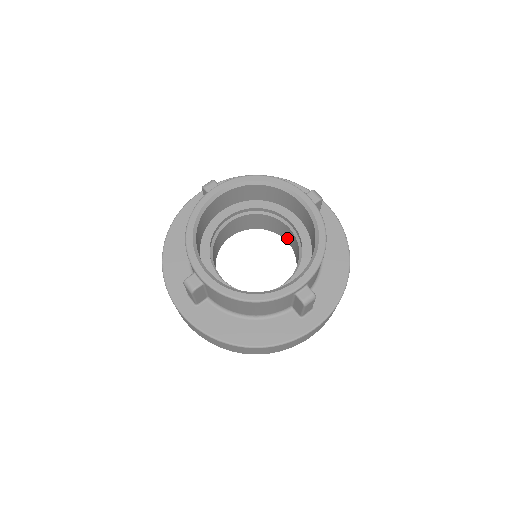
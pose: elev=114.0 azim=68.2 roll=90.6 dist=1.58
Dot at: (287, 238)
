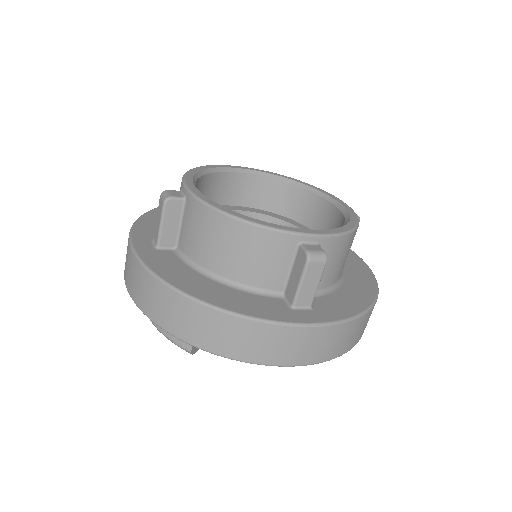
Dot at: occluded
